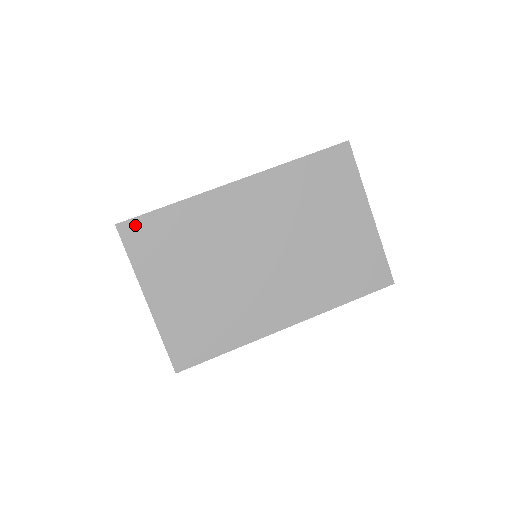
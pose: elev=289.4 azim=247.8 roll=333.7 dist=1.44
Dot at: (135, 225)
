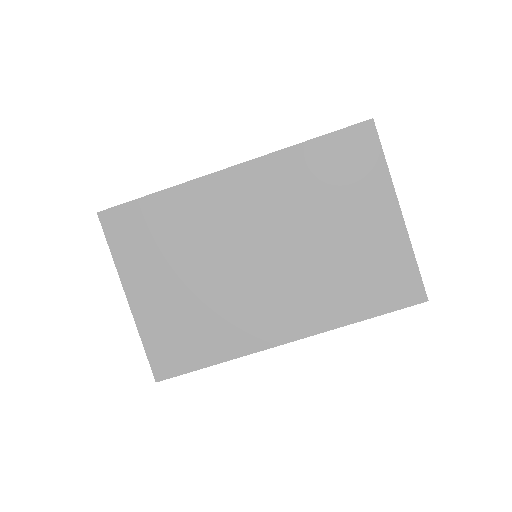
Dot at: (118, 214)
